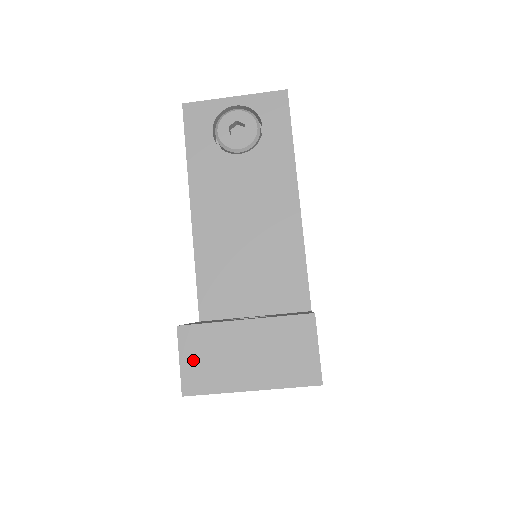
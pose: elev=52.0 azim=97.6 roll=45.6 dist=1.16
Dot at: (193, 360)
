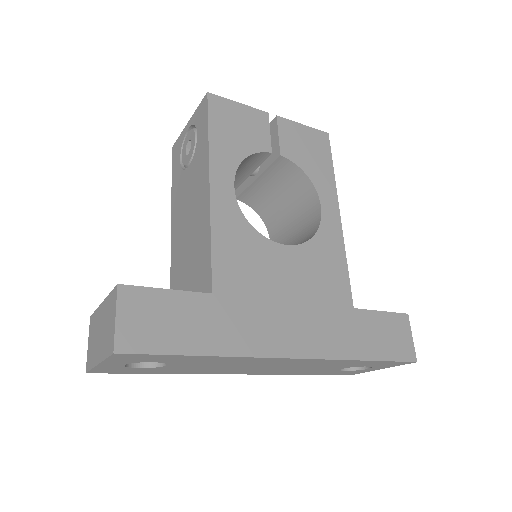
Dot at: (90, 342)
